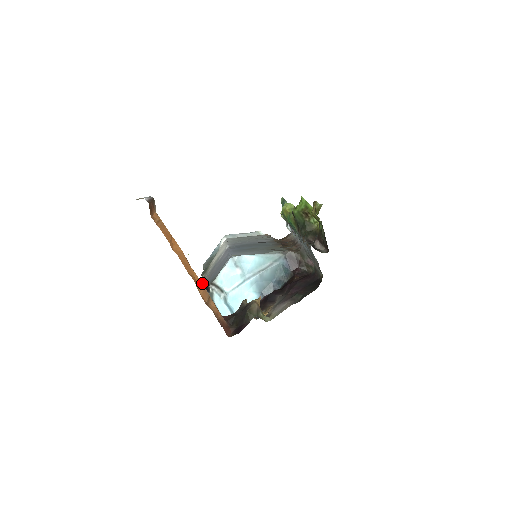
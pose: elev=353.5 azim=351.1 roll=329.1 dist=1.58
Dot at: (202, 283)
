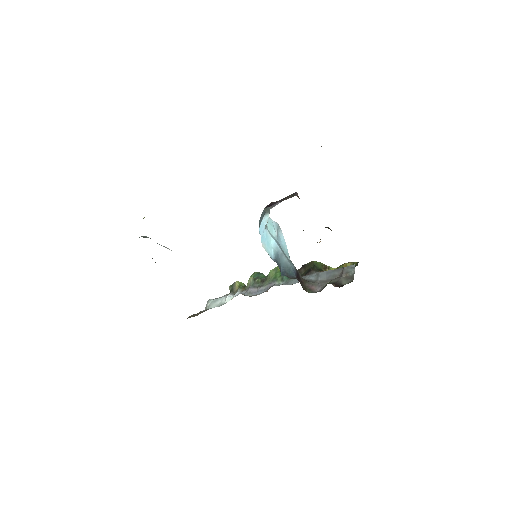
Dot at: occluded
